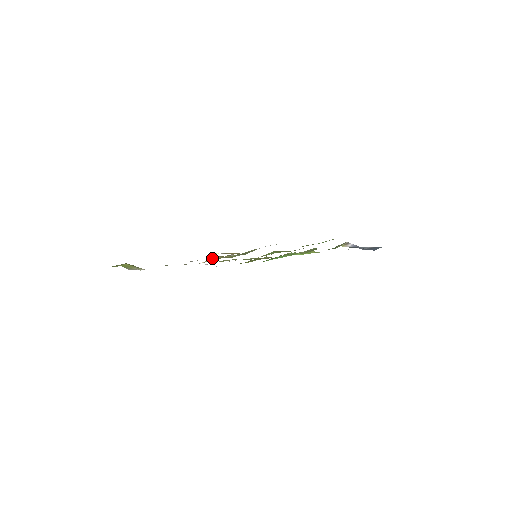
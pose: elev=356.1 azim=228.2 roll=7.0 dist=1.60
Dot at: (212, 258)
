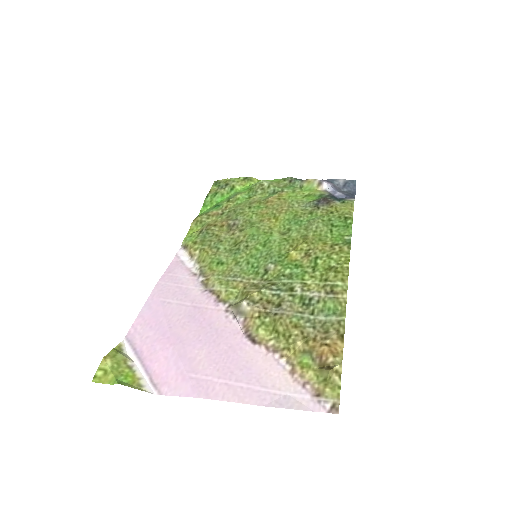
Dot at: (293, 346)
